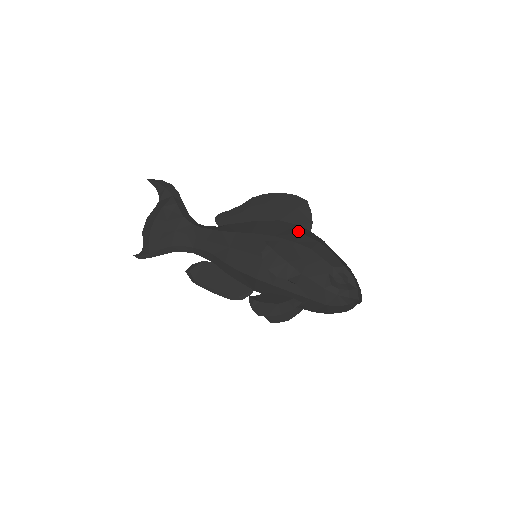
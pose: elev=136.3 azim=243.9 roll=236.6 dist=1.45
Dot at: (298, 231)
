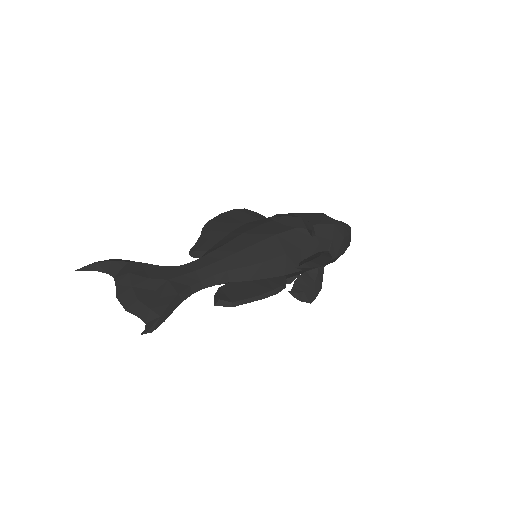
Dot at: occluded
